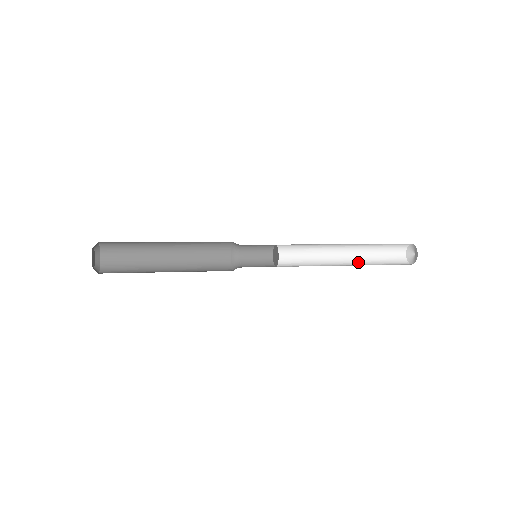
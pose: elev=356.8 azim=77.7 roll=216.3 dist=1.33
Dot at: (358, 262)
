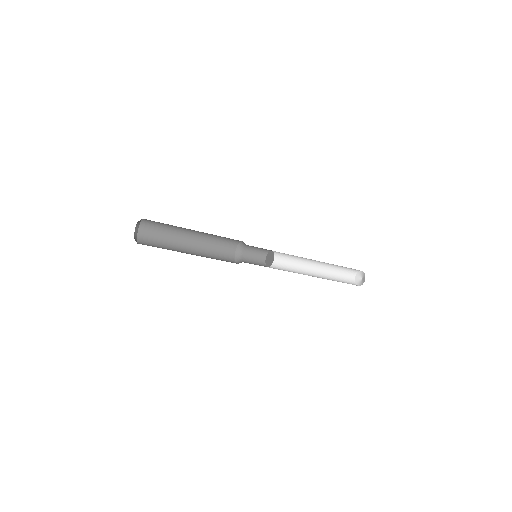
Dot at: (327, 279)
